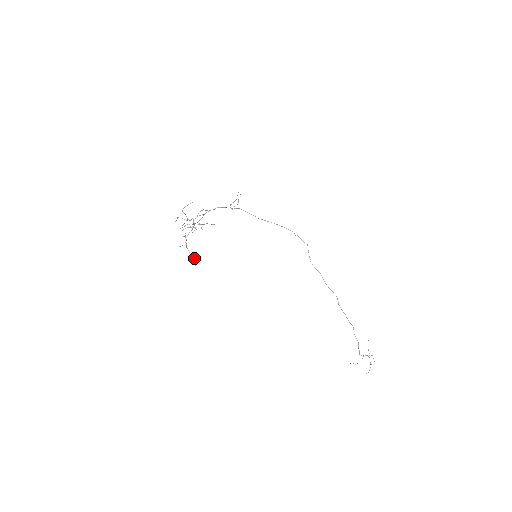
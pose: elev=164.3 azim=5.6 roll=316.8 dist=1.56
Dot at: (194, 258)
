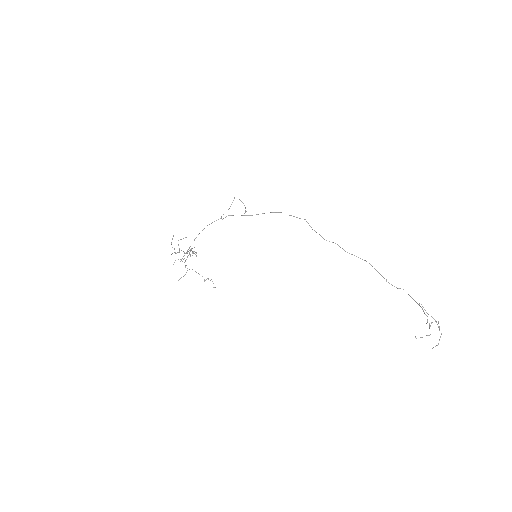
Dot at: (210, 280)
